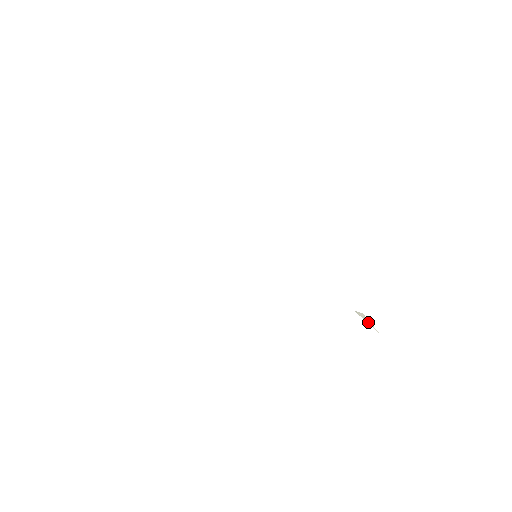
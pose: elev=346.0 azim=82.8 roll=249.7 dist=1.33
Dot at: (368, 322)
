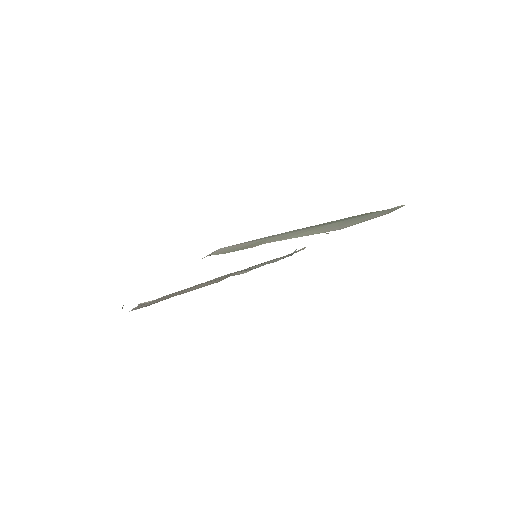
Dot at: (326, 233)
